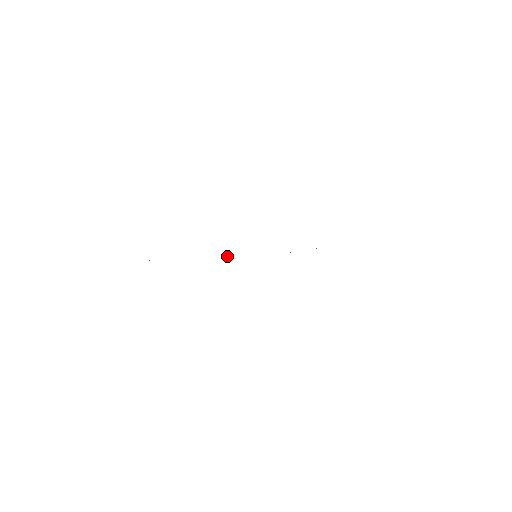
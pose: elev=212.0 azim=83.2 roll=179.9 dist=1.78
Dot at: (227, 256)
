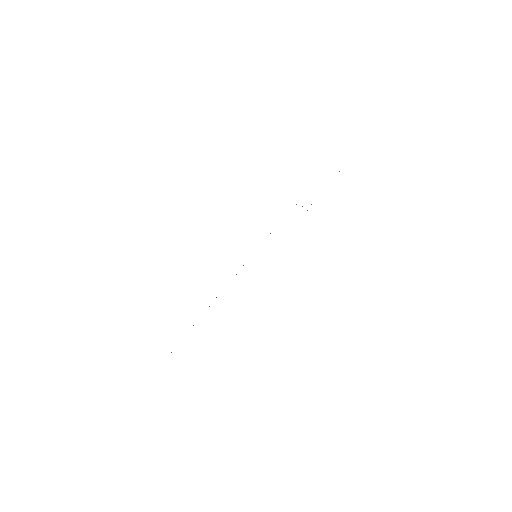
Dot at: occluded
